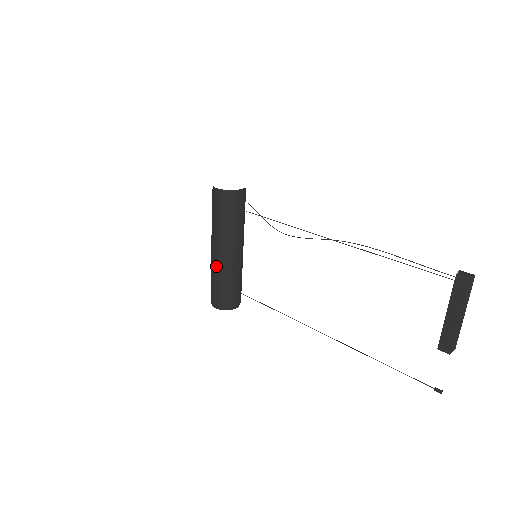
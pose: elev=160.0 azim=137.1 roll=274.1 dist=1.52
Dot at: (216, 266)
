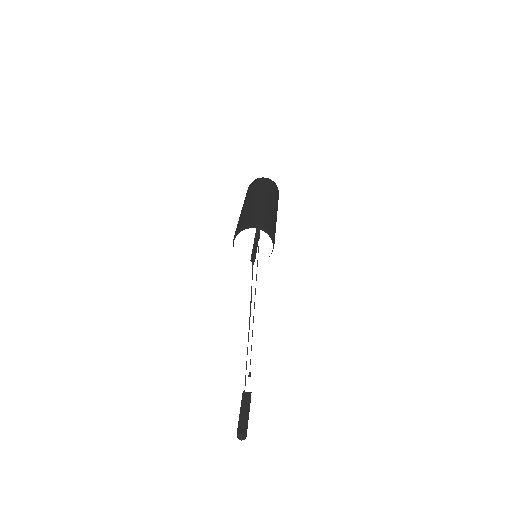
Dot at: occluded
